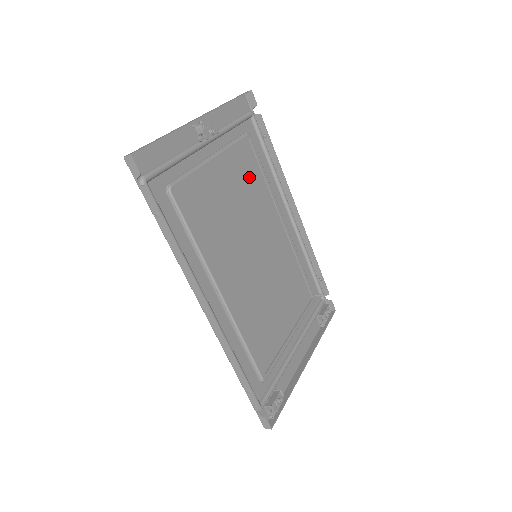
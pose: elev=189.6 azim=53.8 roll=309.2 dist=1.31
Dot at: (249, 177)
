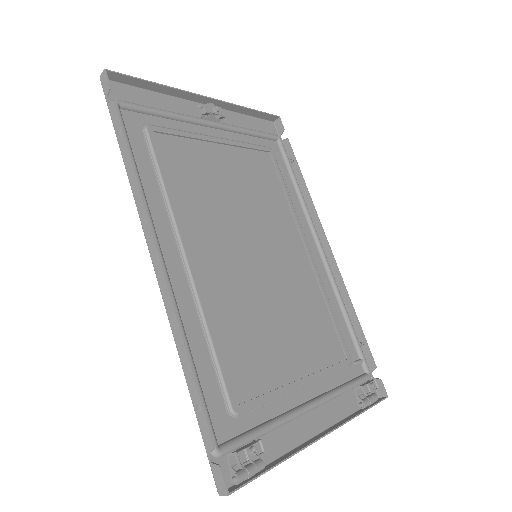
Dot at: (263, 181)
